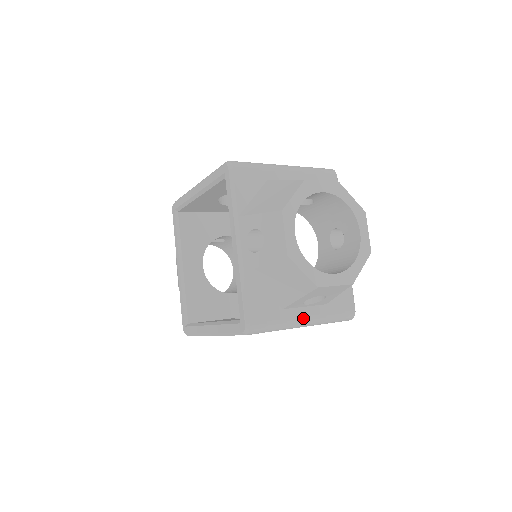
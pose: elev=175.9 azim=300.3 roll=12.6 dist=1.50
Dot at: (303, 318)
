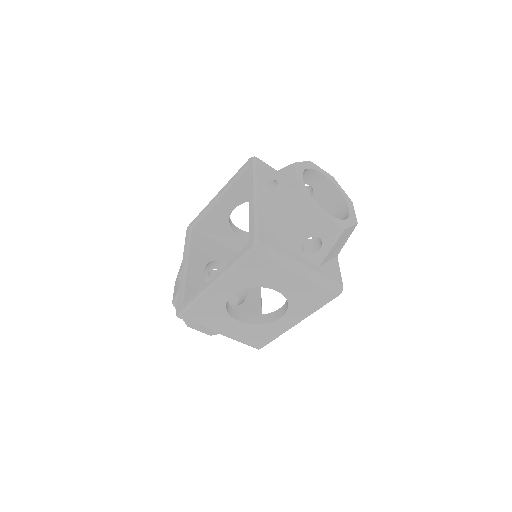
Dot at: (300, 263)
